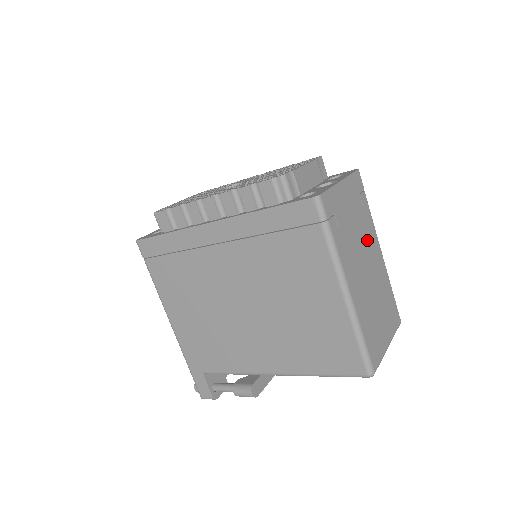
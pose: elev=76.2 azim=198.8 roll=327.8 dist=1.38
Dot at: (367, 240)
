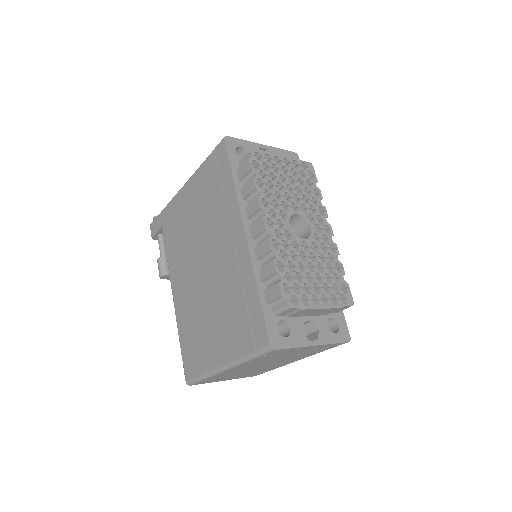
Dot at: (289, 359)
